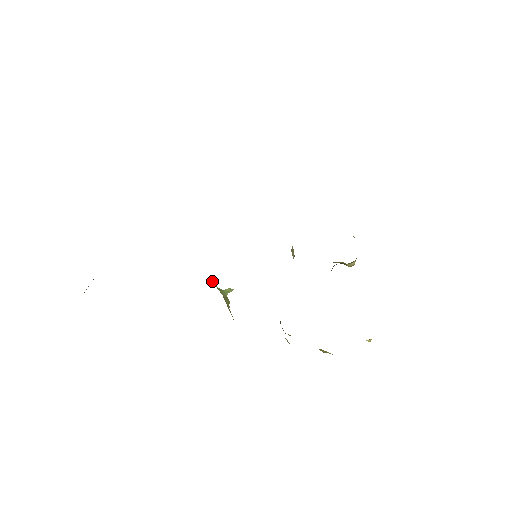
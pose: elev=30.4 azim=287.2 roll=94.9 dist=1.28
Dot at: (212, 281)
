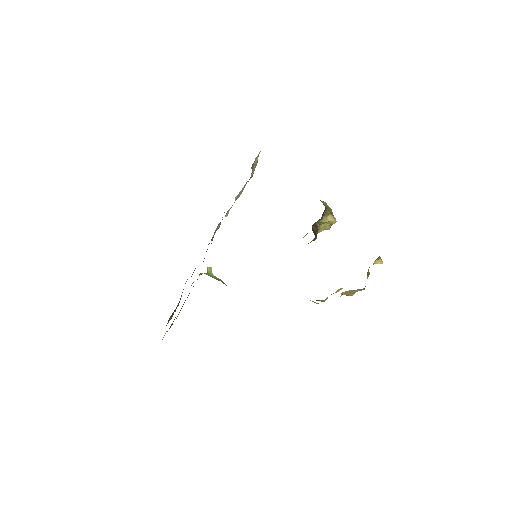
Dot at: occluded
